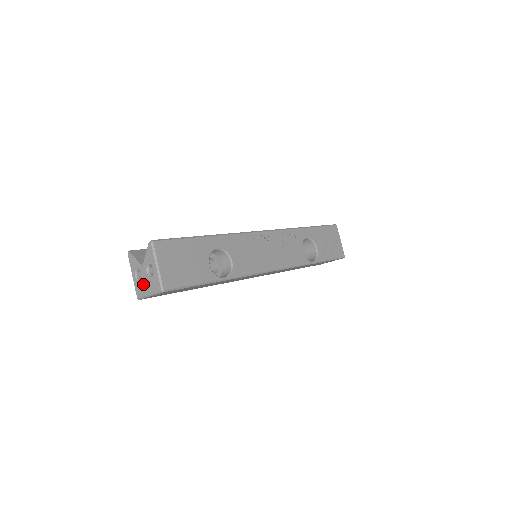
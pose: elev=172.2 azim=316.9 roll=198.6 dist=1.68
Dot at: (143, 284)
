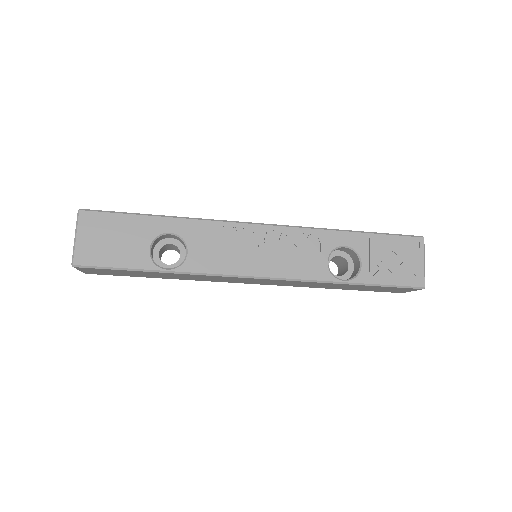
Dot at: occluded
